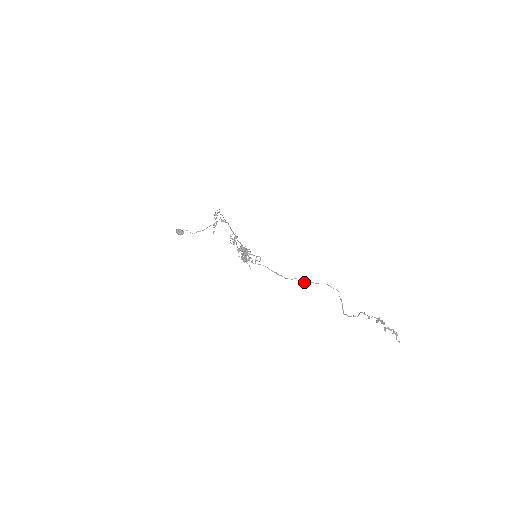
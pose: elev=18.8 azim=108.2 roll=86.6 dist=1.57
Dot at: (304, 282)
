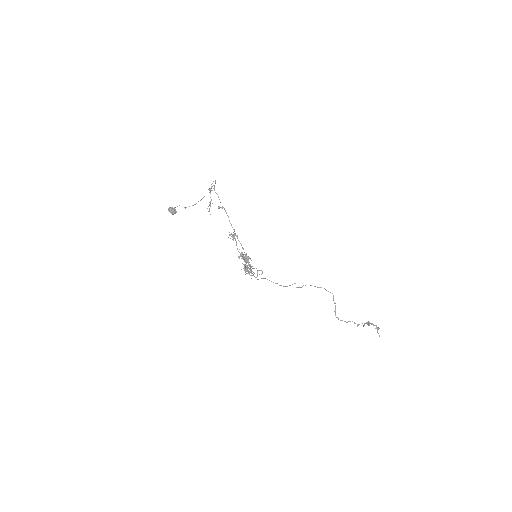
Dot at: (302, 286)
